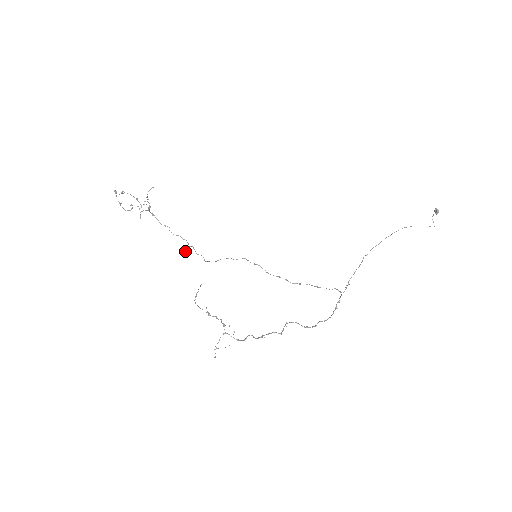
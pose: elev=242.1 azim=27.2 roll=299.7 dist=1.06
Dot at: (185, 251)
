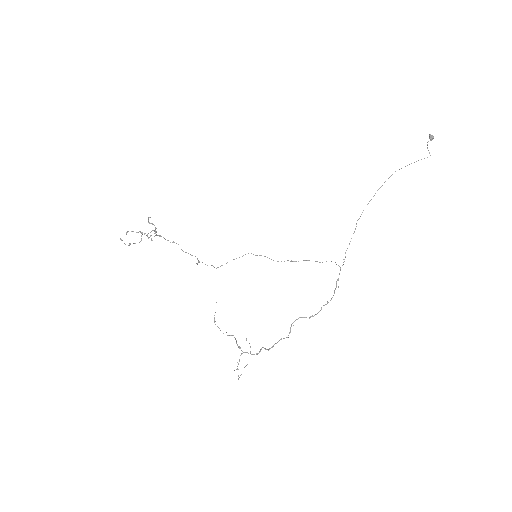
Dot at: (197, 264)
